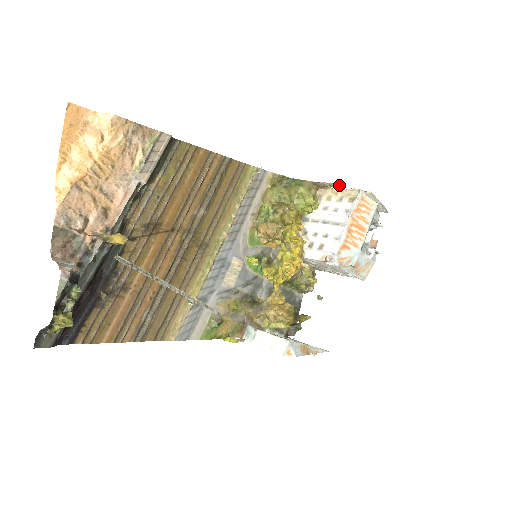
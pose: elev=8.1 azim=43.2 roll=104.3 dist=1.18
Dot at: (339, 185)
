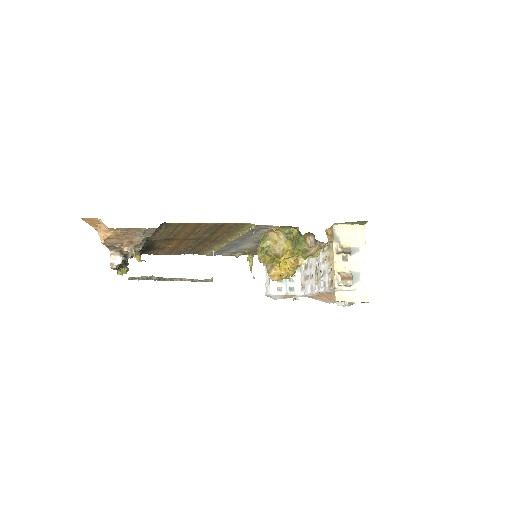
Dot at: (316, 277)
